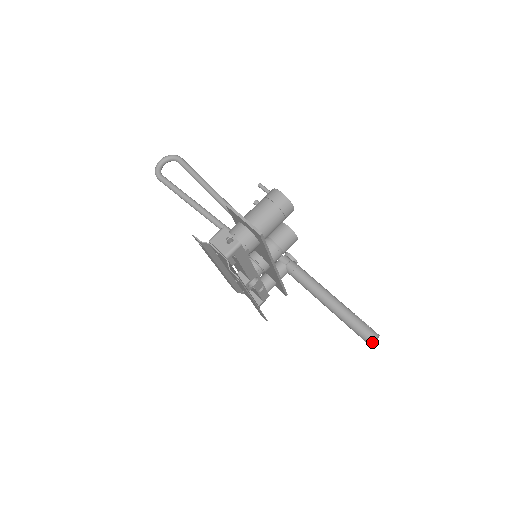
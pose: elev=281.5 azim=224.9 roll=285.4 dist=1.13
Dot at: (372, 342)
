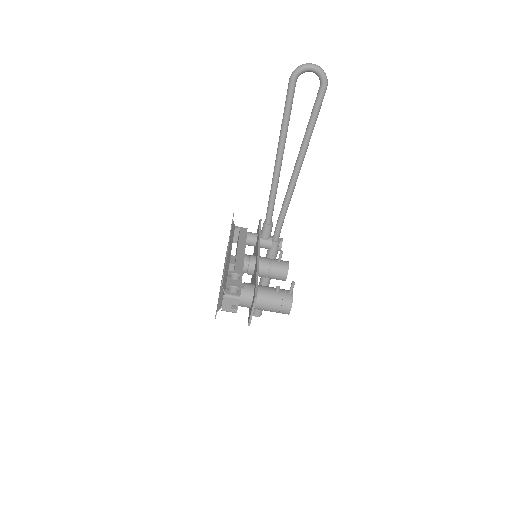
Dot at: occluded
